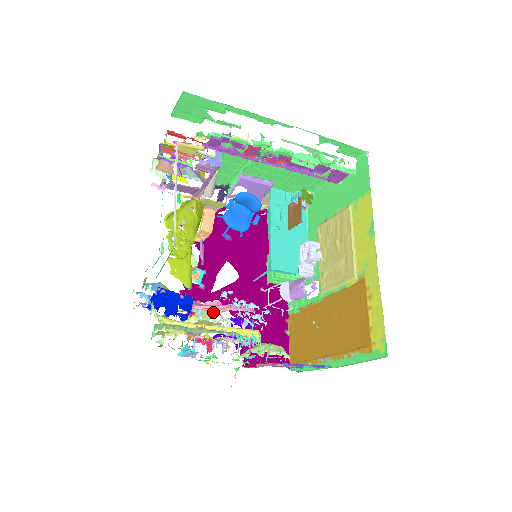
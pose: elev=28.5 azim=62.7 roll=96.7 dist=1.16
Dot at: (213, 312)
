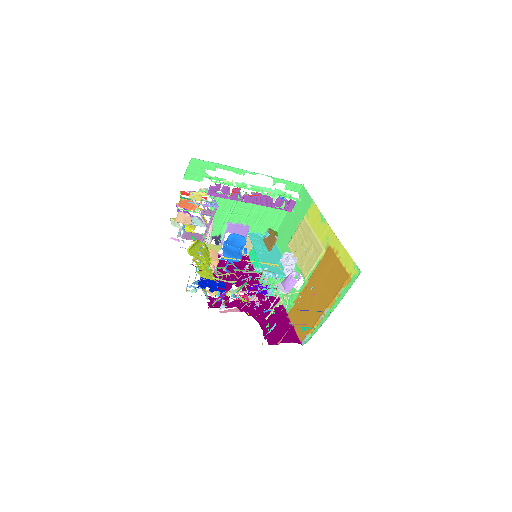
Dot at: occluded
